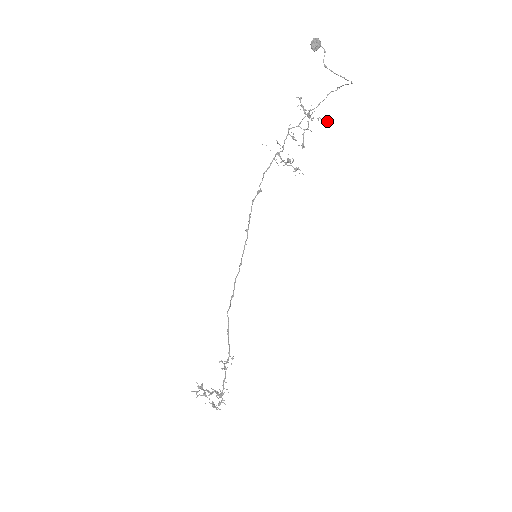
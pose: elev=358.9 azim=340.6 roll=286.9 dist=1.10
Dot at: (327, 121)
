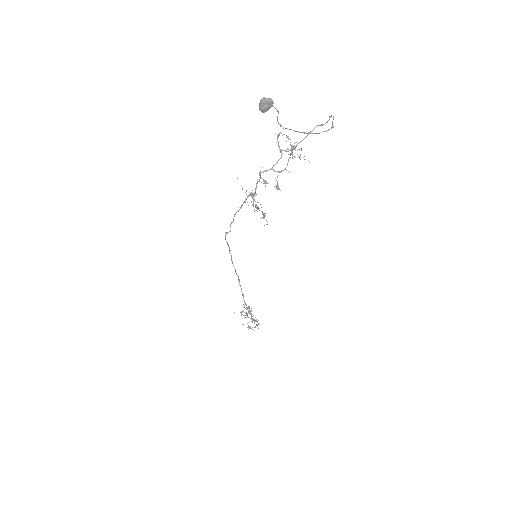
Dot at: occluded
